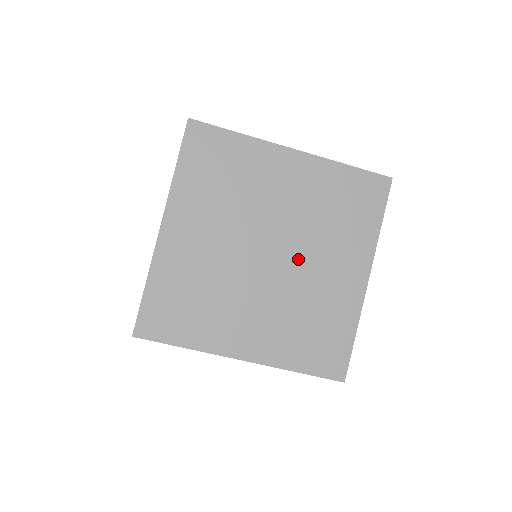
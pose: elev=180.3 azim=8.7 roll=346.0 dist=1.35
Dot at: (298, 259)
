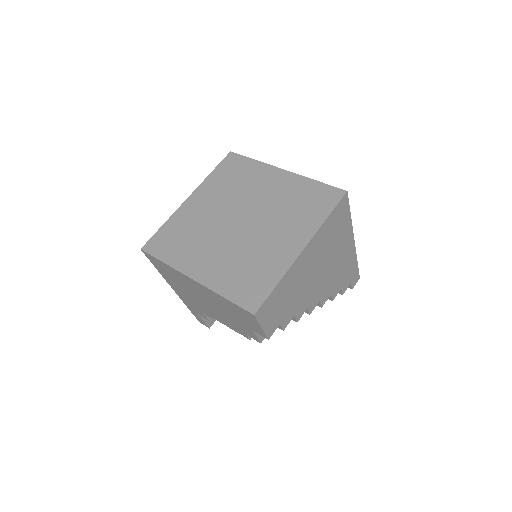
Dot at: (258, 227)
